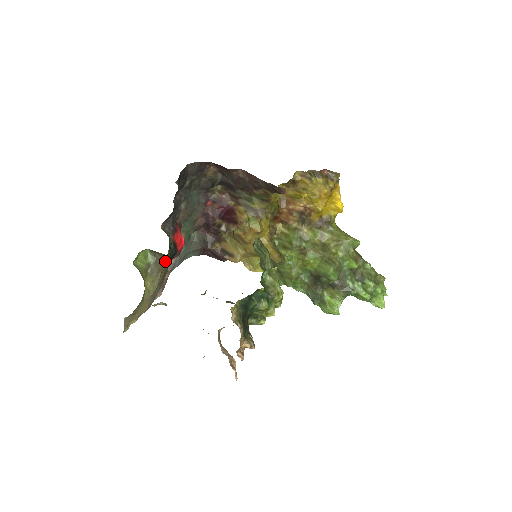
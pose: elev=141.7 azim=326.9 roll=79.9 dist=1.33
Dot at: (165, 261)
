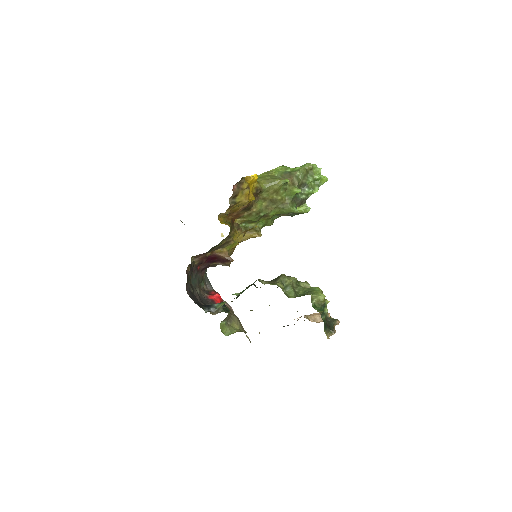
Dot at: occluded
